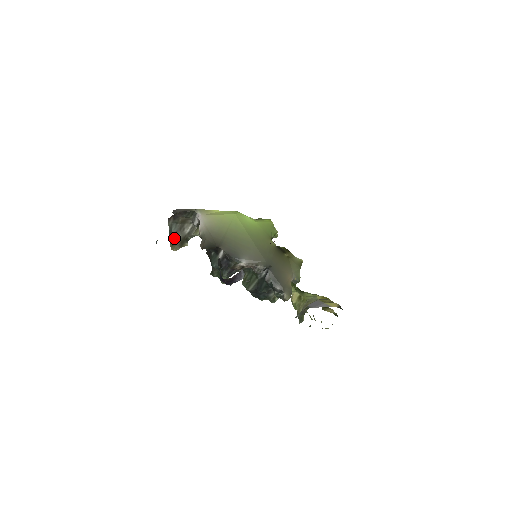
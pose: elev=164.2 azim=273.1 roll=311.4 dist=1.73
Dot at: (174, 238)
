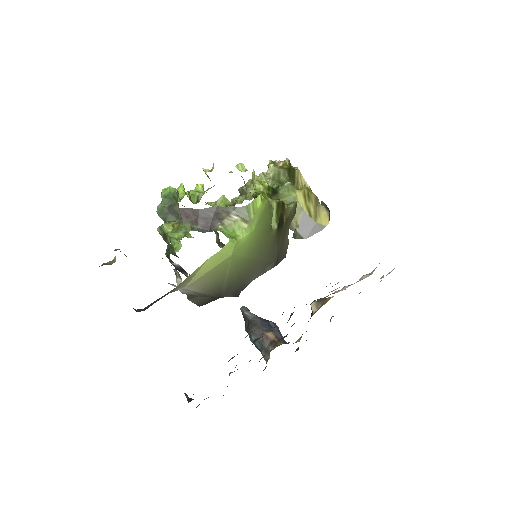
Dot at: occluded
